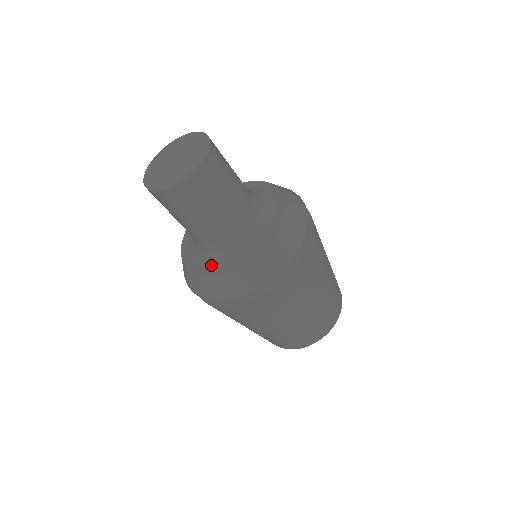
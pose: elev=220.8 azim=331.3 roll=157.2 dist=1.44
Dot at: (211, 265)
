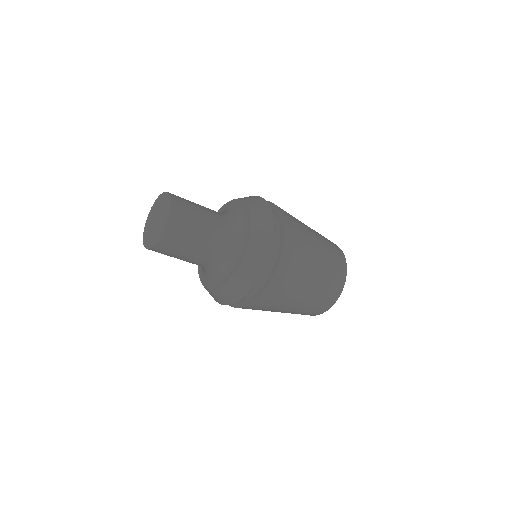
Dot at: (207, 280)
